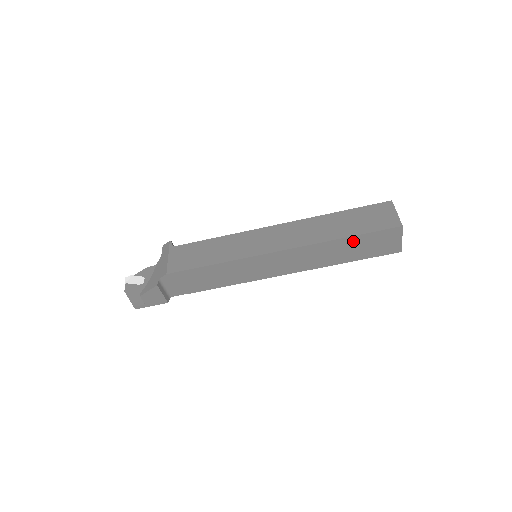
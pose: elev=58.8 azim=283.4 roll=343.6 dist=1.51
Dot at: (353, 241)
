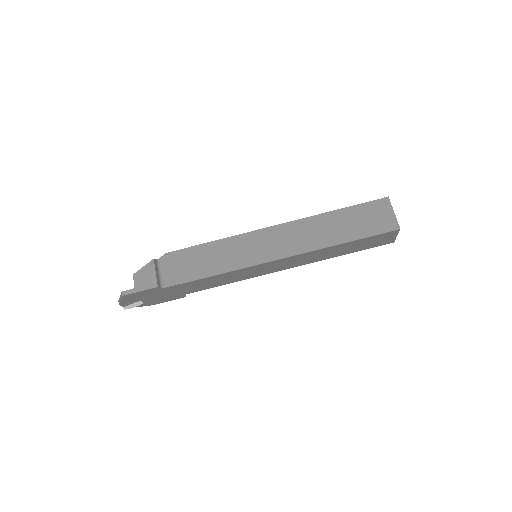
Dot at: (345, 214)
